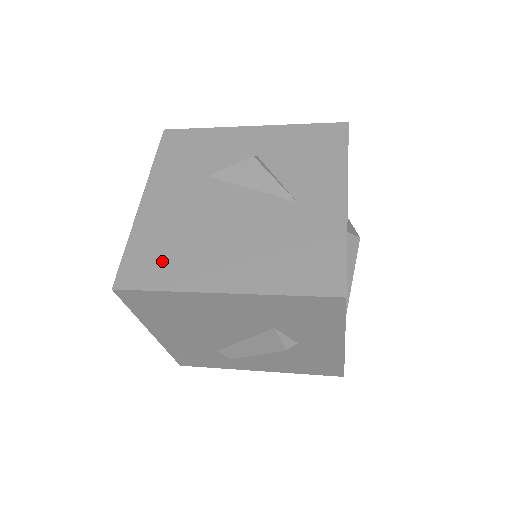
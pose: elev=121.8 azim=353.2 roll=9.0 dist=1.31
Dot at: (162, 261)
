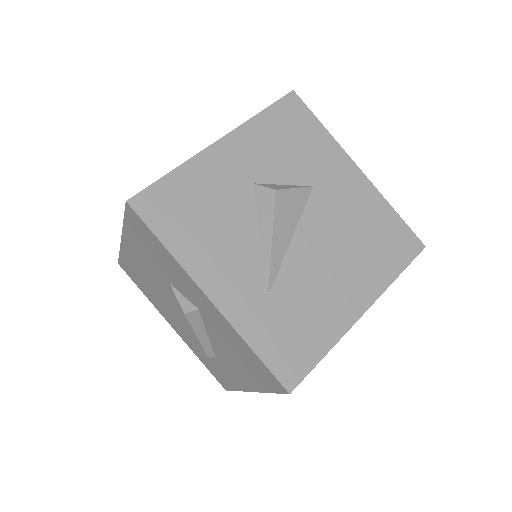
Dot at: occluded
